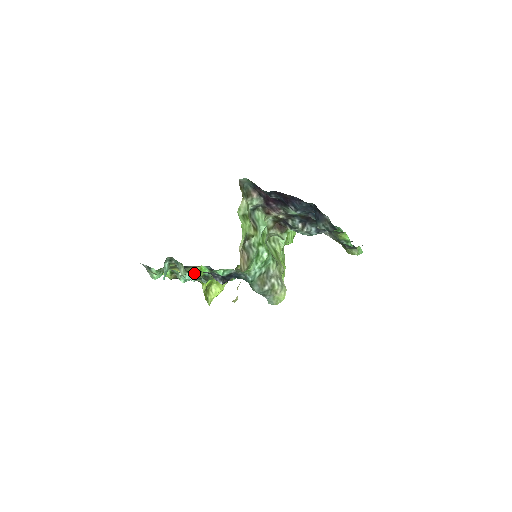
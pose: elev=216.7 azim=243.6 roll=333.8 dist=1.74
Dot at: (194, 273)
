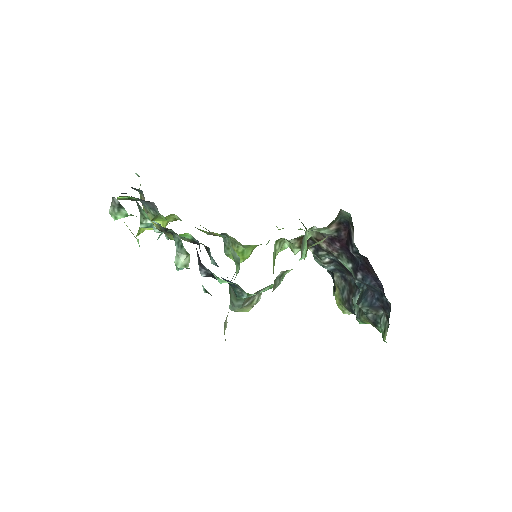
Dot at: occluded
